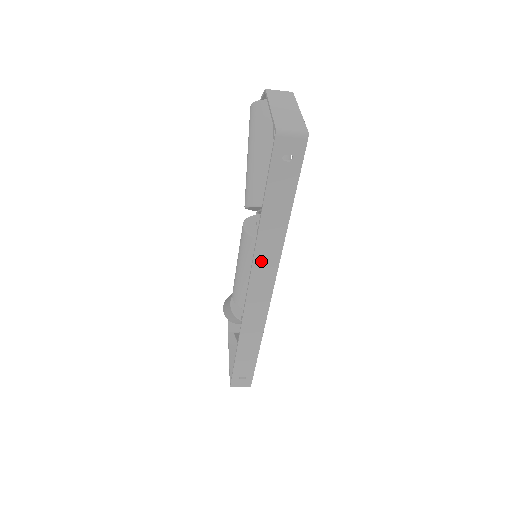
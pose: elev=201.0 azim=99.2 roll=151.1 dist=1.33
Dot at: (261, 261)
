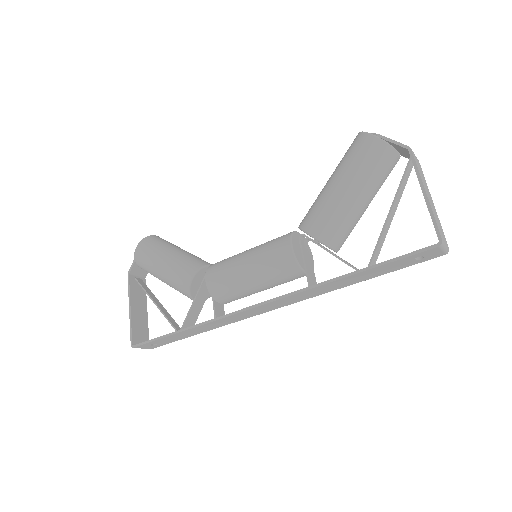
Dot at: (298, 296)
